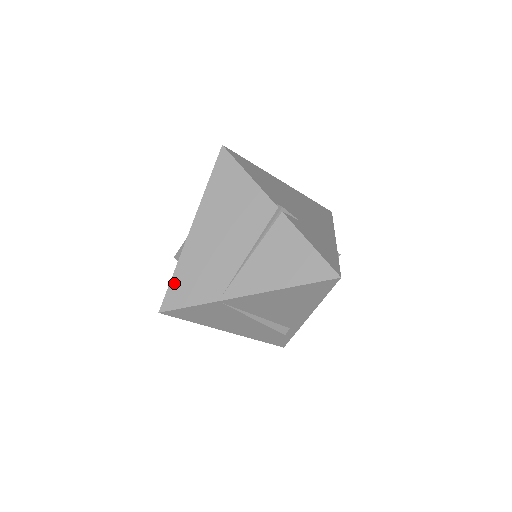
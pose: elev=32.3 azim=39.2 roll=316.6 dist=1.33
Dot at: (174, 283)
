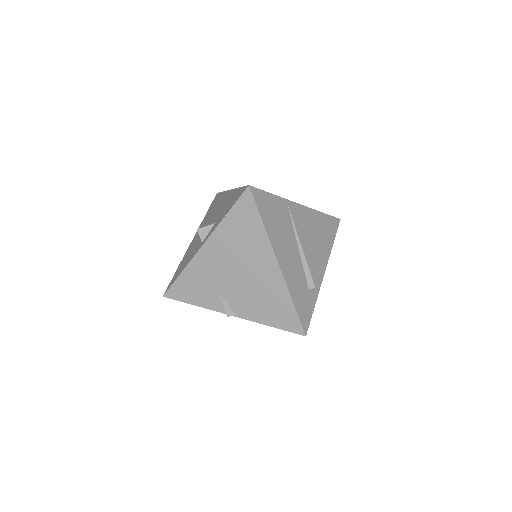
Dot at: occluded
